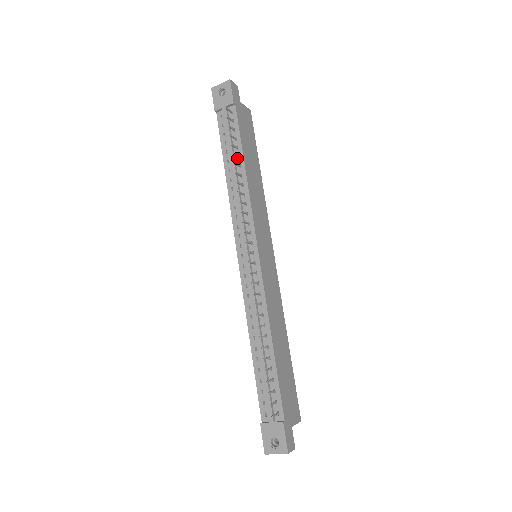
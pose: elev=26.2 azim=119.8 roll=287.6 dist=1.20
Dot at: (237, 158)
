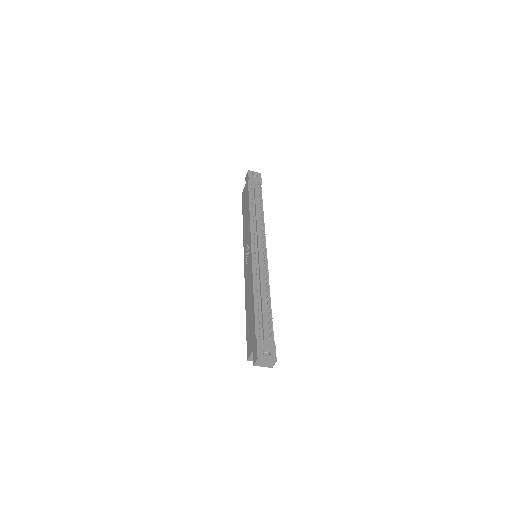
Dot at: (259, 205)
